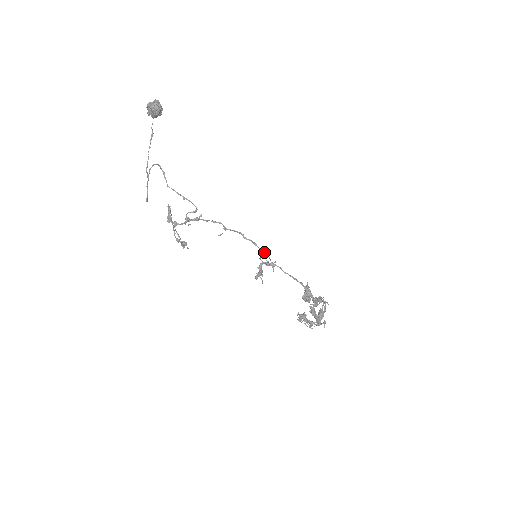
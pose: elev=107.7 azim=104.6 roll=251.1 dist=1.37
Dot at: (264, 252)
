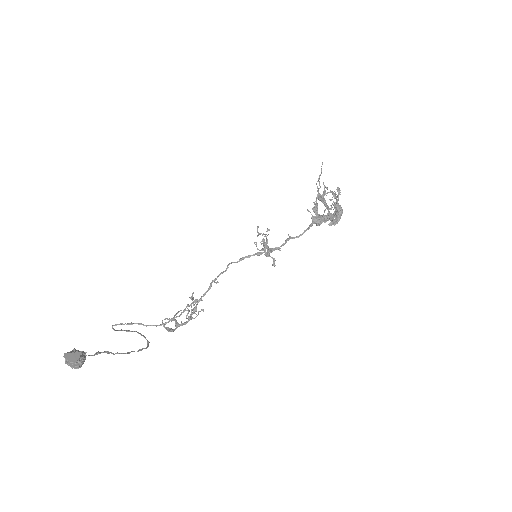
Dot at: occluded
